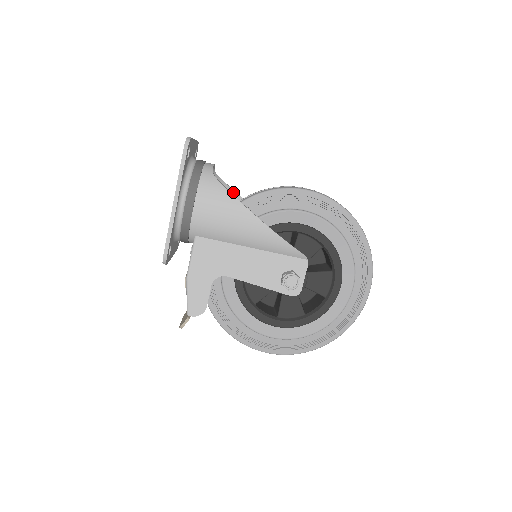
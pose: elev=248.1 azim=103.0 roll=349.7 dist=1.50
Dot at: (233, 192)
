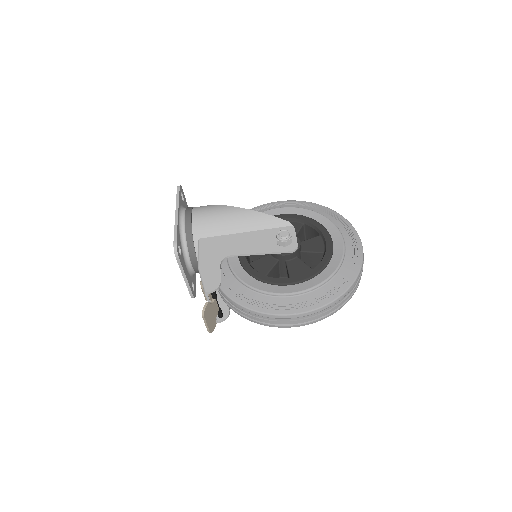
Dot at: occluded
